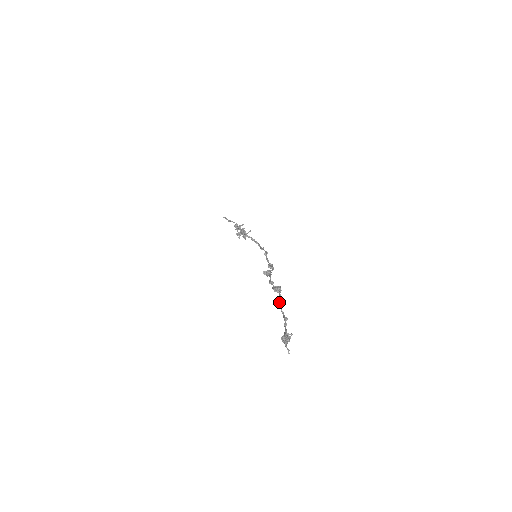
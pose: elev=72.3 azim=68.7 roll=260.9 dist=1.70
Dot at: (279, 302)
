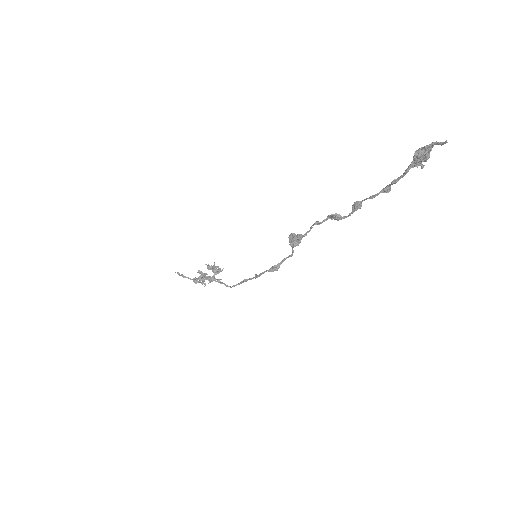
Dot at: (356, 203)
